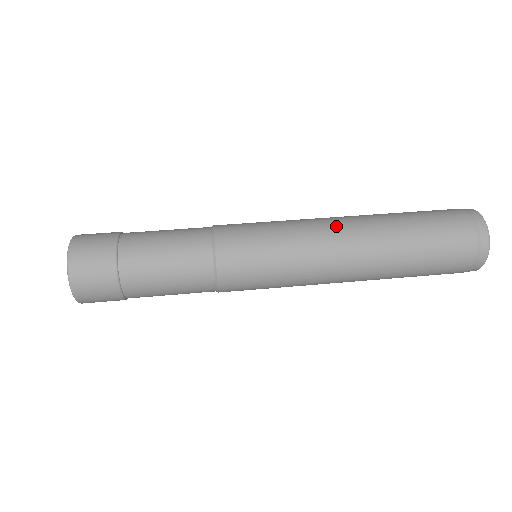
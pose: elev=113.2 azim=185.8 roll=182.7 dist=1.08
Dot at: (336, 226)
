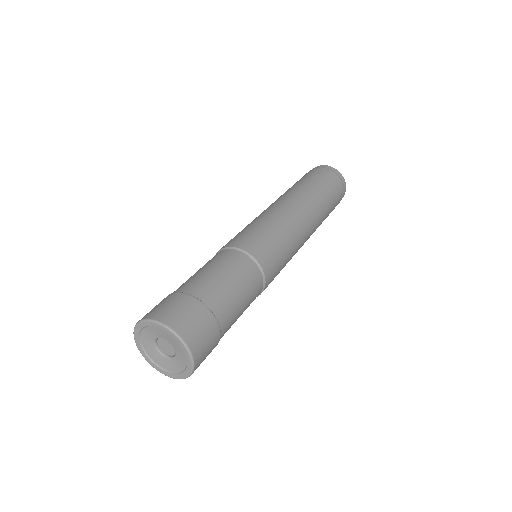
Dot at: (290, 206)
